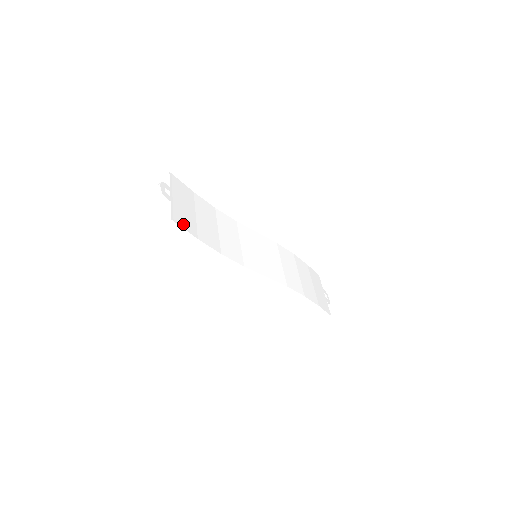
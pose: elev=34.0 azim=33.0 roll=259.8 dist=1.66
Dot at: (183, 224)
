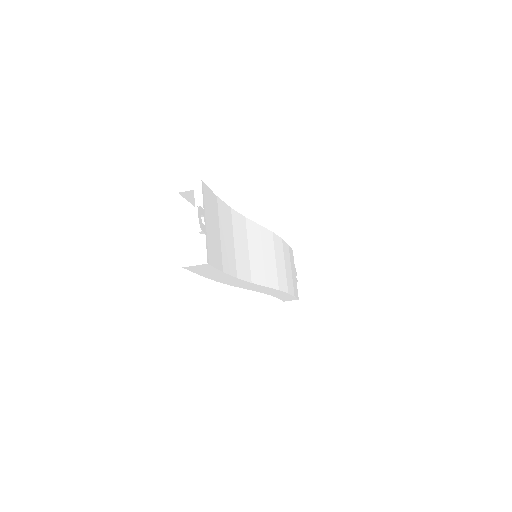
Dot at: (214, 261)
